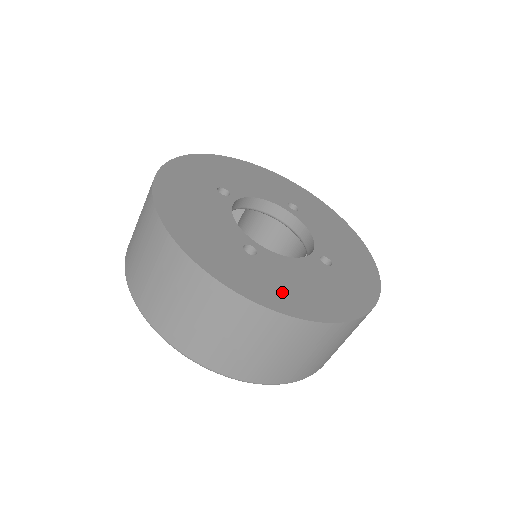
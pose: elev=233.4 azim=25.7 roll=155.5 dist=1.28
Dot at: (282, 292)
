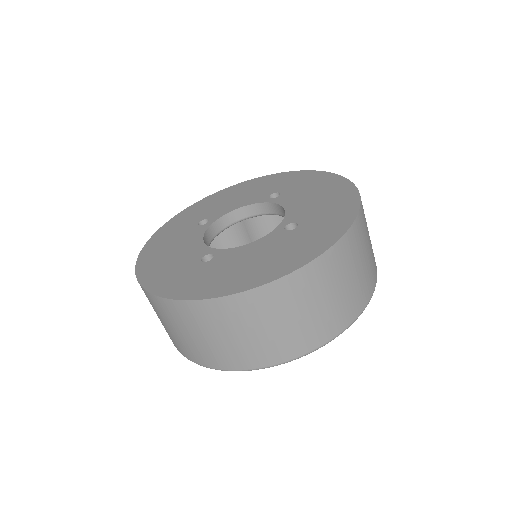
Dot at: (224, 279)
